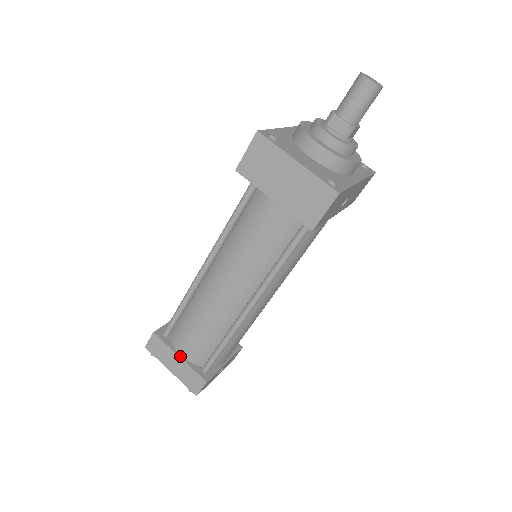
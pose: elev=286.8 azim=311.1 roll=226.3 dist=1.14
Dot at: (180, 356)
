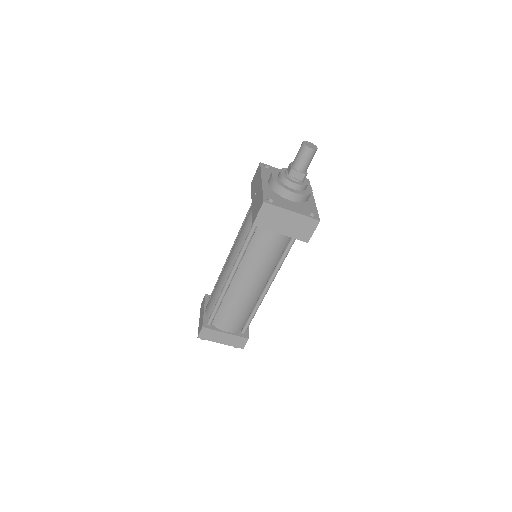
Dot at: (226, 332)
